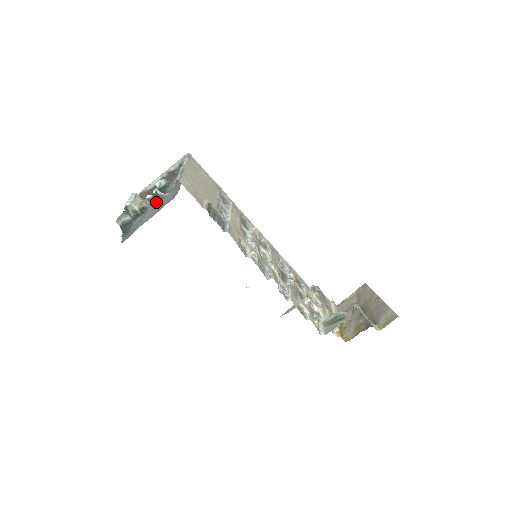
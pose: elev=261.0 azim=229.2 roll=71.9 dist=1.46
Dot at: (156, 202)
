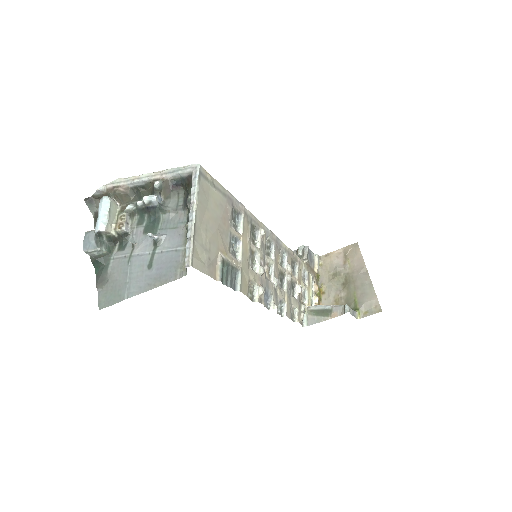
Dot at: (145, 238)
